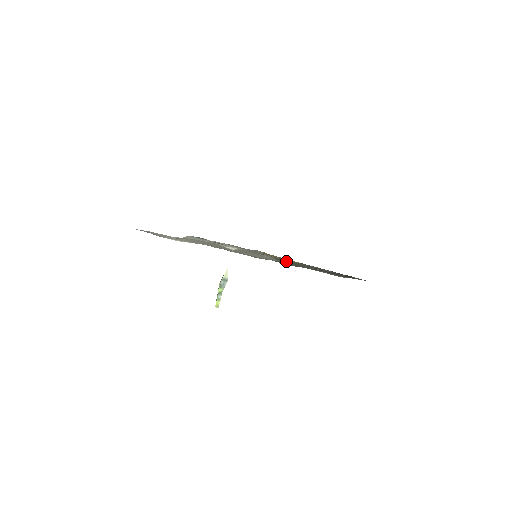
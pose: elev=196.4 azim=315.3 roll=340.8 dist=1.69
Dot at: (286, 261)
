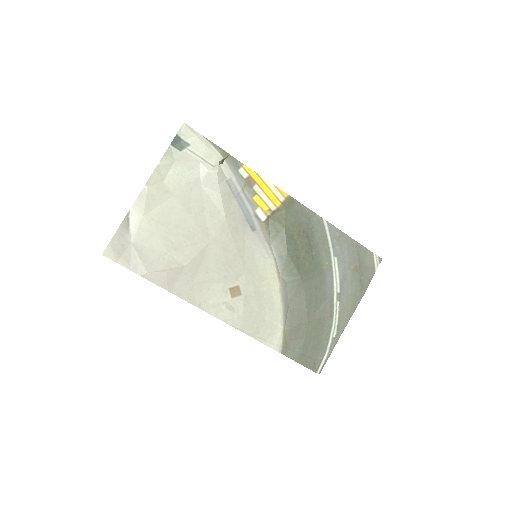
Dot at: (280, 222)
